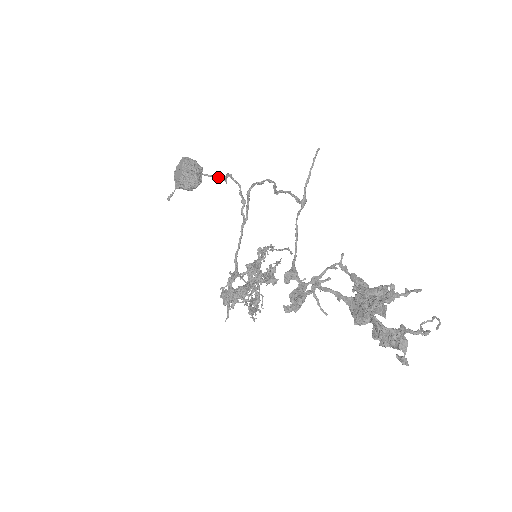
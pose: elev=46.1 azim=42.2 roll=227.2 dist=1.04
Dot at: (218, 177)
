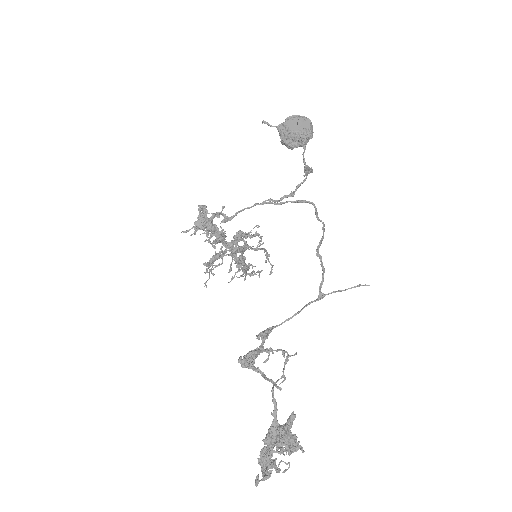
Dot at: (307, 170)
